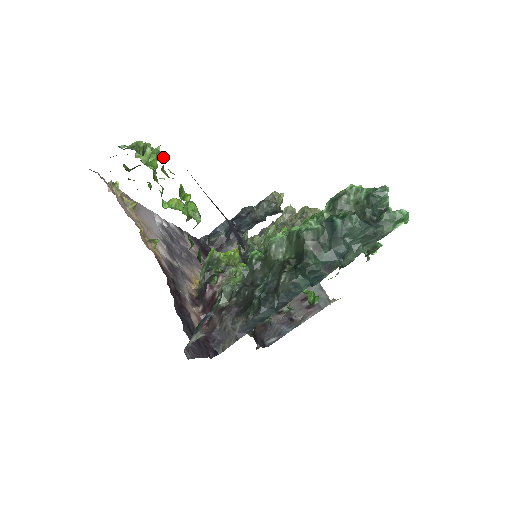
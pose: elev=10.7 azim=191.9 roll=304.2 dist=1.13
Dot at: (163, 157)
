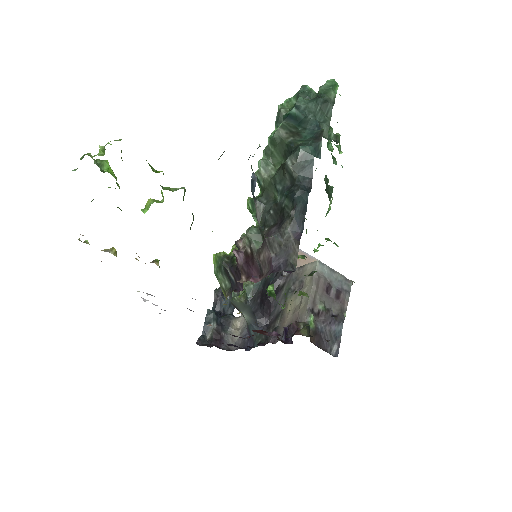
Dot at: (117, 140)
